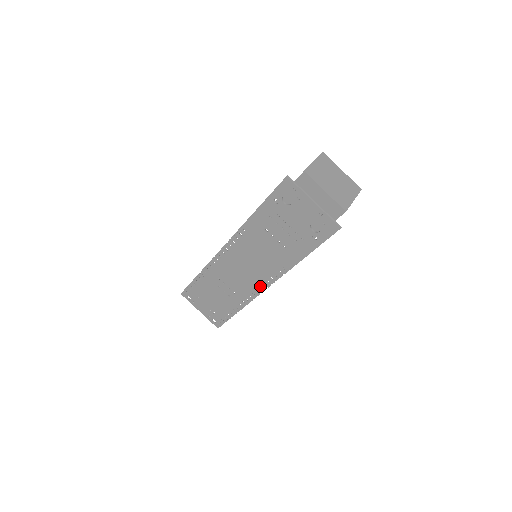
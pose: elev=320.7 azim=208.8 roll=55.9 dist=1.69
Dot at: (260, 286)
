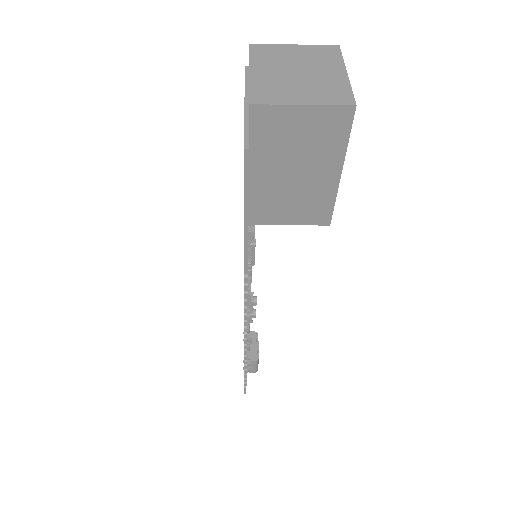
Dot at: occluded
